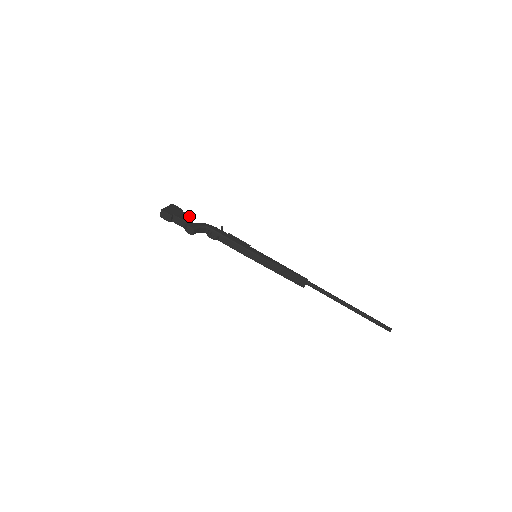
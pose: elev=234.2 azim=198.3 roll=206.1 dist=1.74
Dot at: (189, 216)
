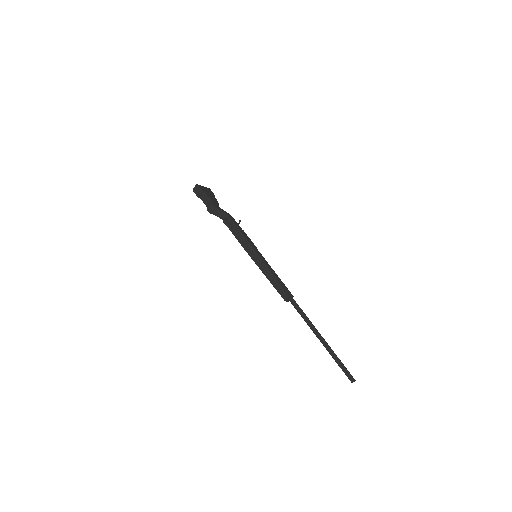
Dot at: (217, 201)
